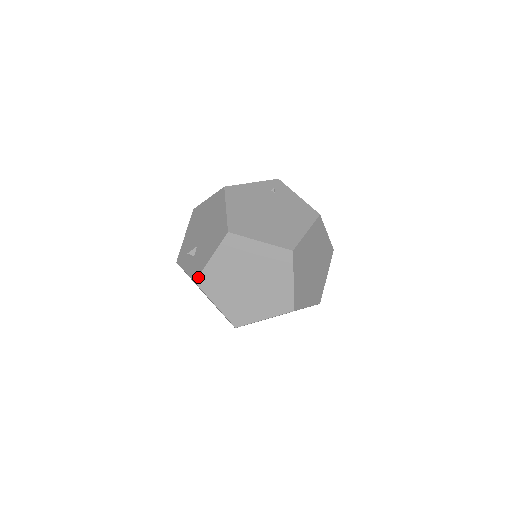
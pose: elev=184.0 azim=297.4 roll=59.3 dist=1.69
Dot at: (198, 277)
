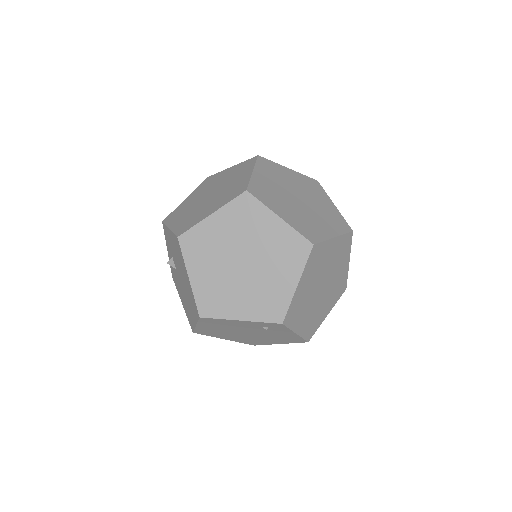
Dot at: occluded
